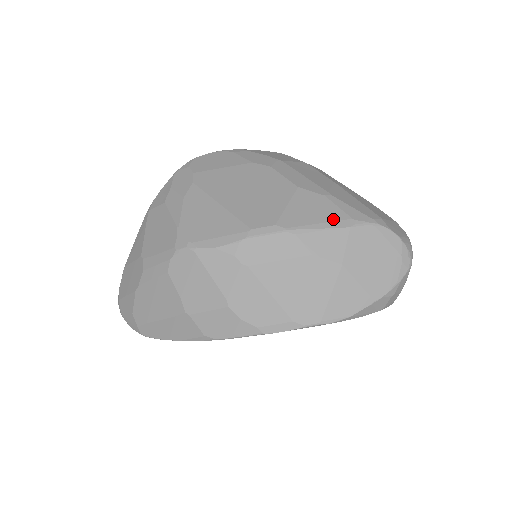
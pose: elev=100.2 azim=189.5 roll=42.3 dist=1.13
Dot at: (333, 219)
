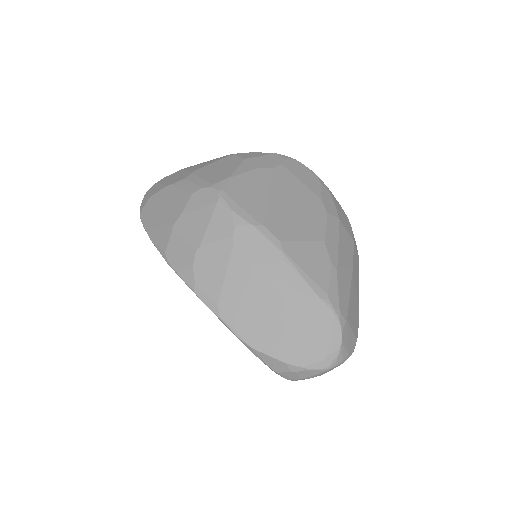
Dot at: (316, 281)
